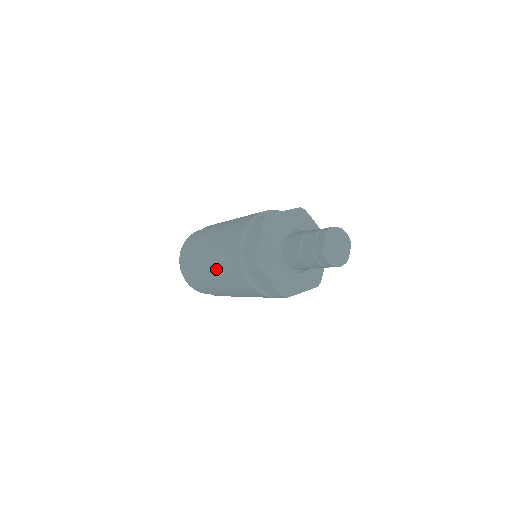
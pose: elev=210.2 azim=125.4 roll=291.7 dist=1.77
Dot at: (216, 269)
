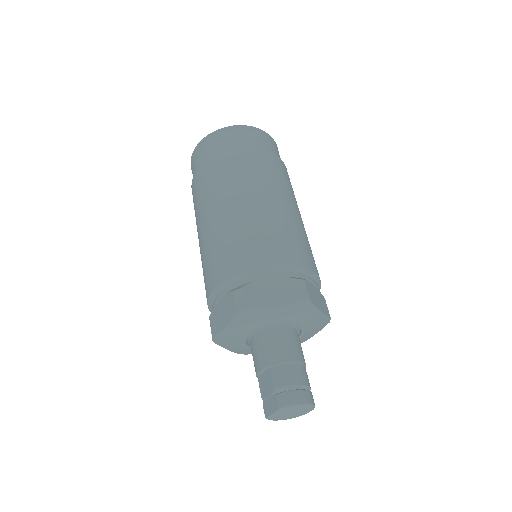
Dot at: occluded
